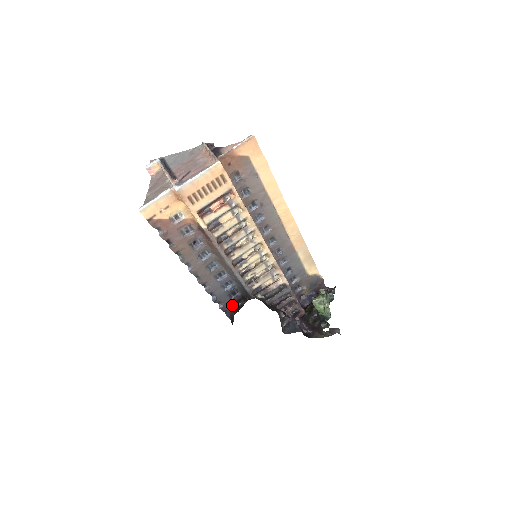
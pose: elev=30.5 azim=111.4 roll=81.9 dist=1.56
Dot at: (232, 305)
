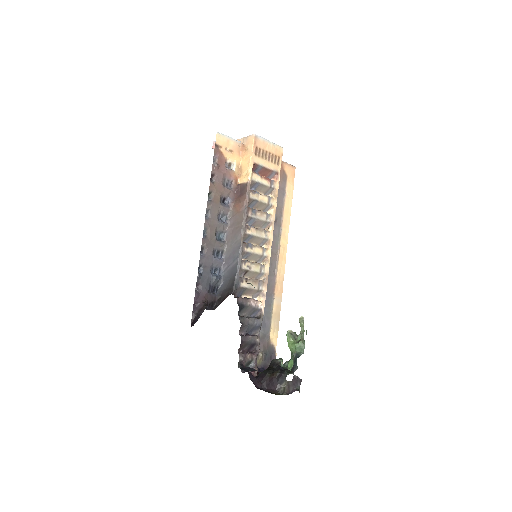
Dot at: (205, 301)
